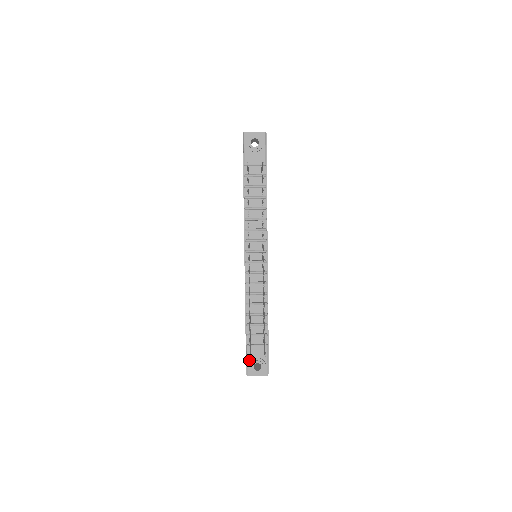
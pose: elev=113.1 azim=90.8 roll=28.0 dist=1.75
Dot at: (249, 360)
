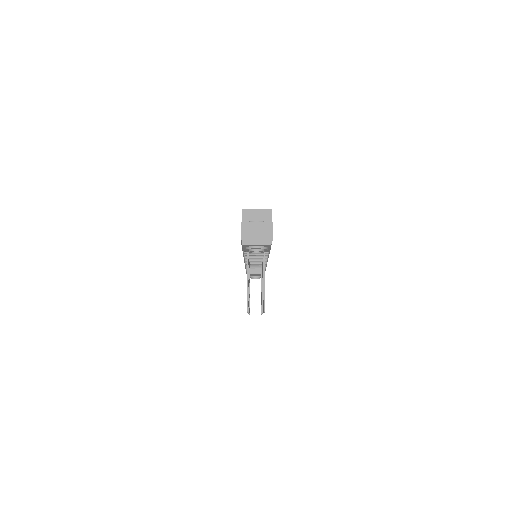
Dot at: occluded
